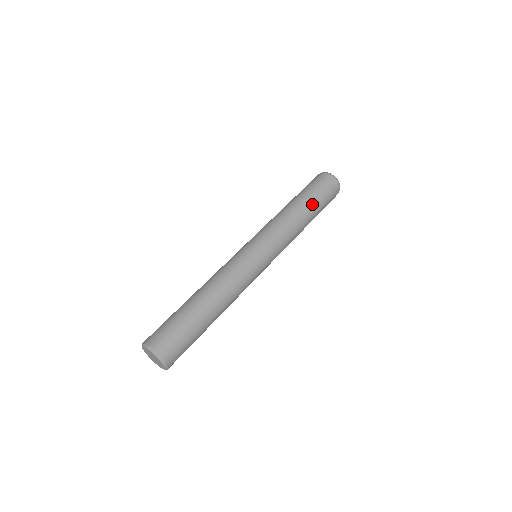
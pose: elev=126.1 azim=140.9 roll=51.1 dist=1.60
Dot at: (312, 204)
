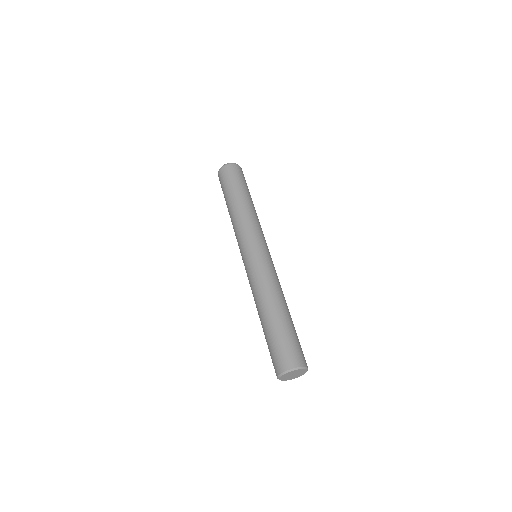
Dot at: (239, 192)
